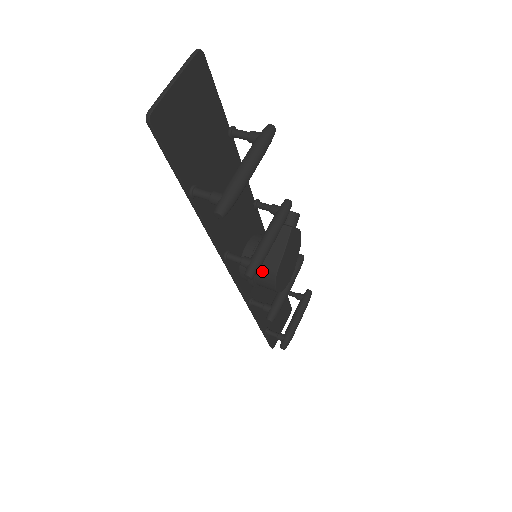
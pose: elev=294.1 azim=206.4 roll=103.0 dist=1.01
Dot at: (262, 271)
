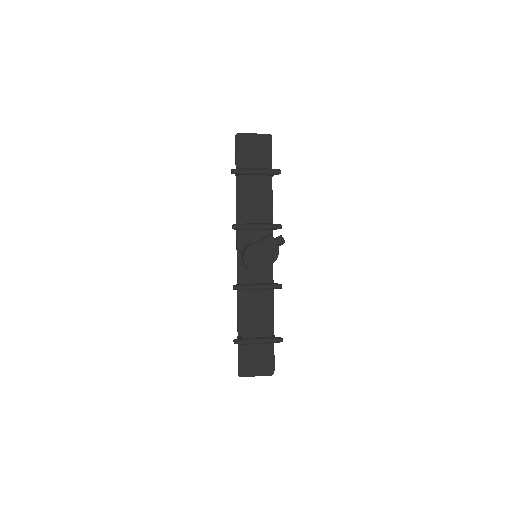
Dot at: (246, 247)
